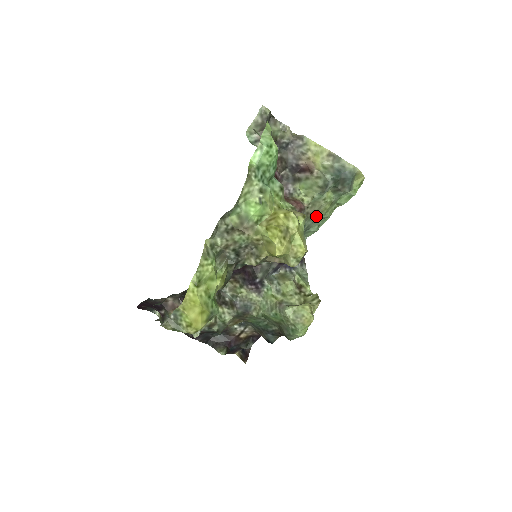
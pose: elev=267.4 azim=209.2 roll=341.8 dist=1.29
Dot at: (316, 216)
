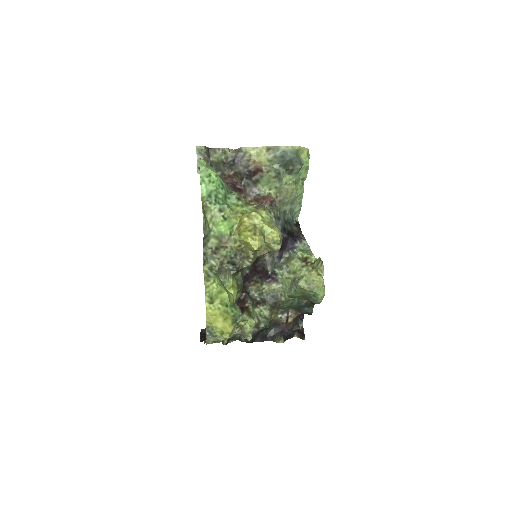
Dot at: (290, 199)
